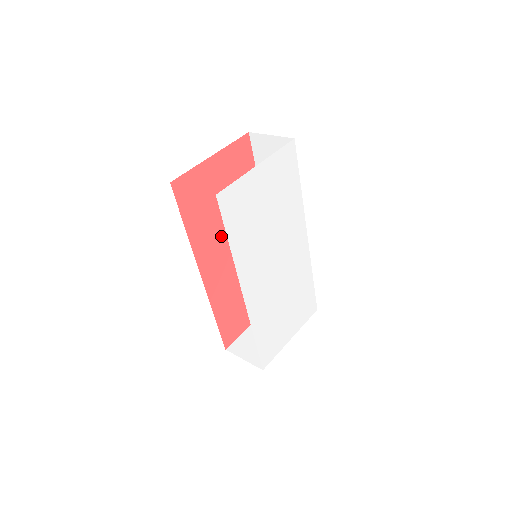
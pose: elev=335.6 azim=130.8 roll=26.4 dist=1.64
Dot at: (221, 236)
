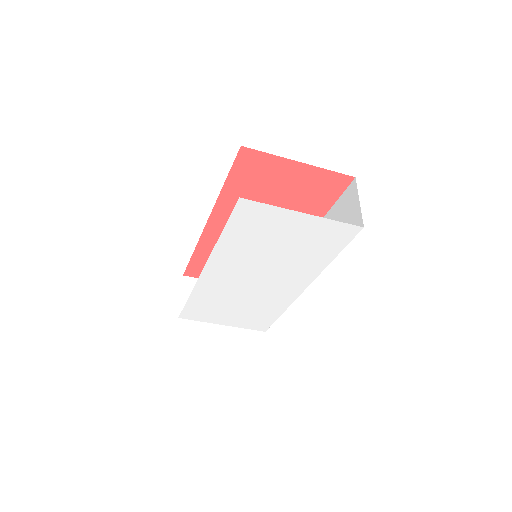
Dot at: occluded
